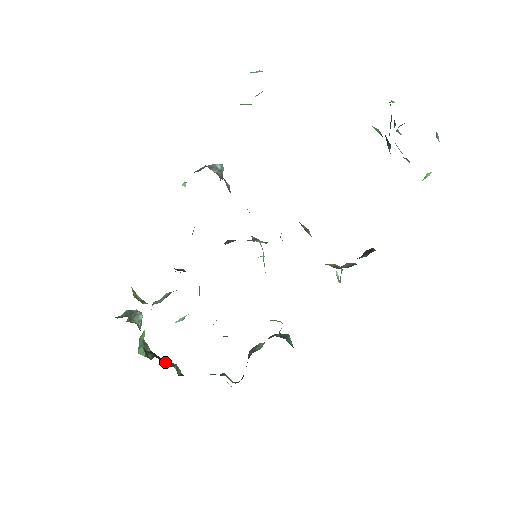
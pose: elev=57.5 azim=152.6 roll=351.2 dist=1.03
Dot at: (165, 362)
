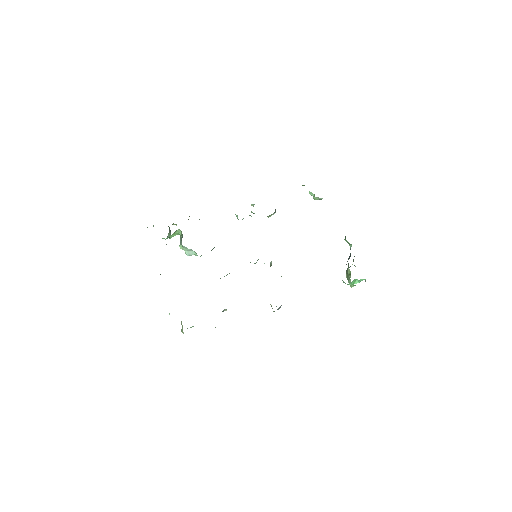
Dot at: occluded
